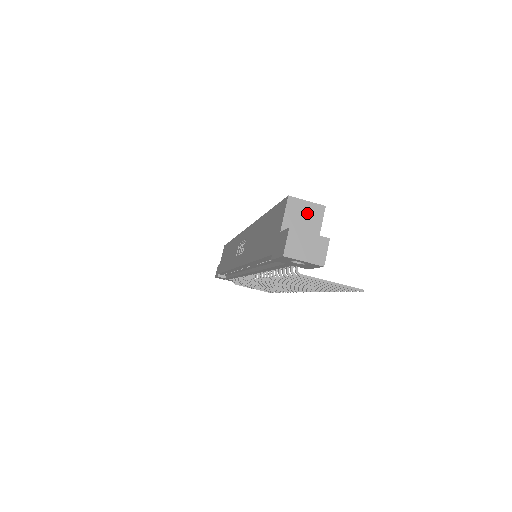
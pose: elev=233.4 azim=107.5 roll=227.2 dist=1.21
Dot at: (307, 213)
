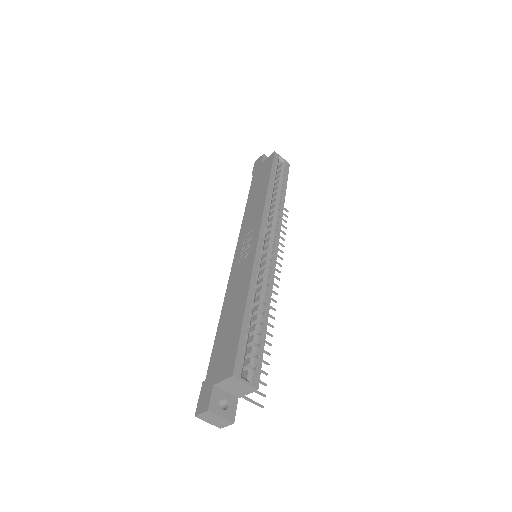
Dot at: (241, 387)
